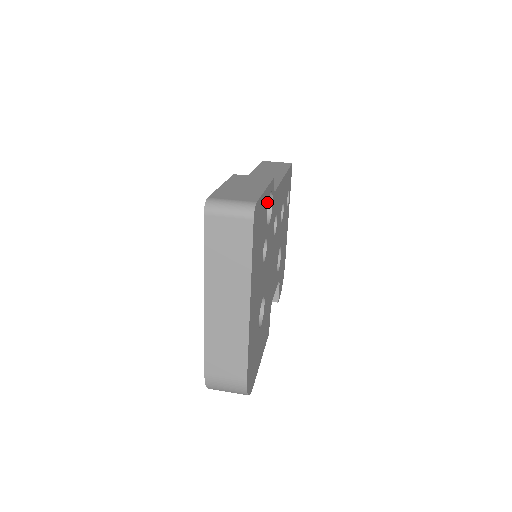
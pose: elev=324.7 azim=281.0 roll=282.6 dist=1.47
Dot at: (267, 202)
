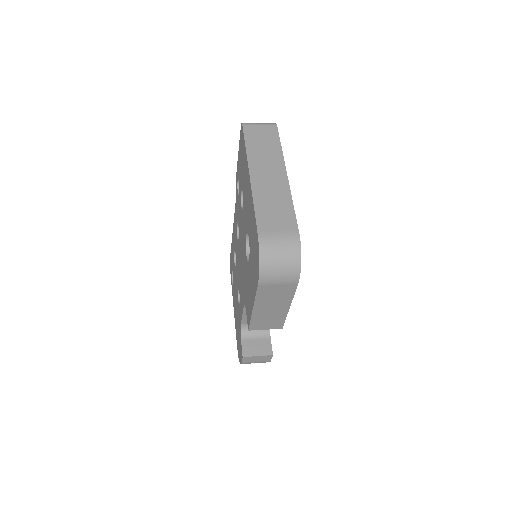
Dot at: occluded
